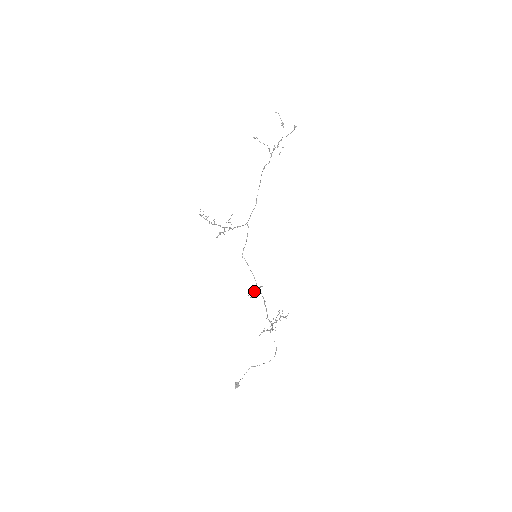
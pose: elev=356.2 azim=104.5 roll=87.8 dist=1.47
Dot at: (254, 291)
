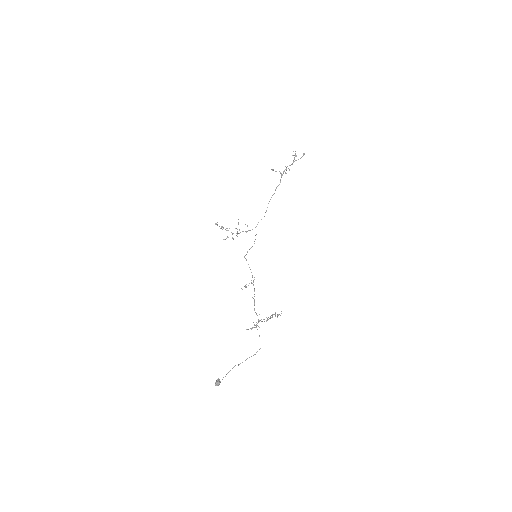
Dot at: occluded
